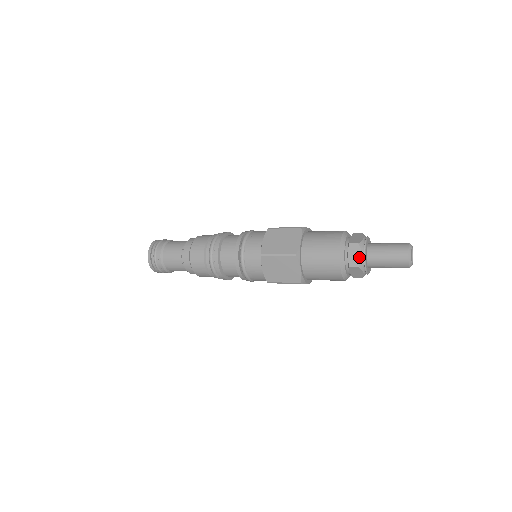
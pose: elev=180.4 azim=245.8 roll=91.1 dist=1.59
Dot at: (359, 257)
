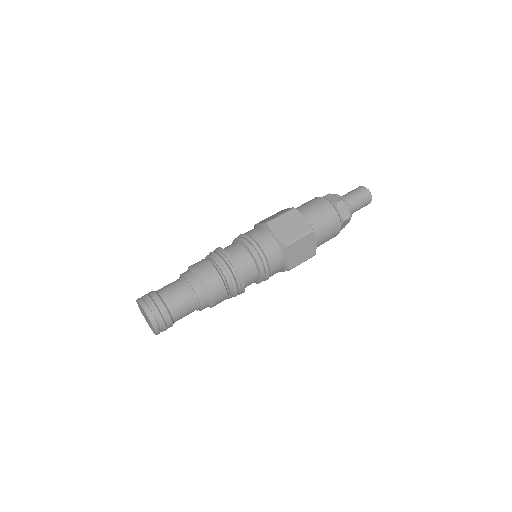
Dot at: occluded
